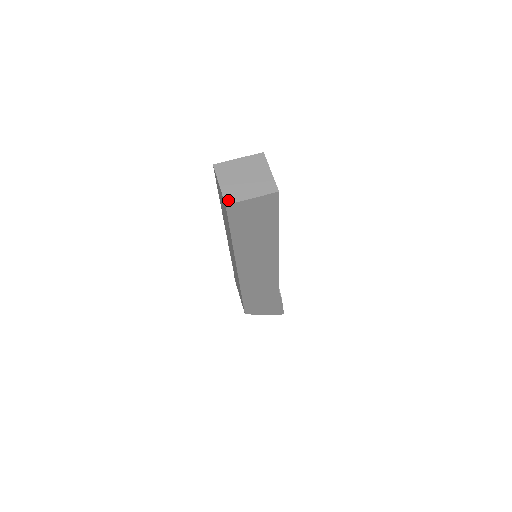
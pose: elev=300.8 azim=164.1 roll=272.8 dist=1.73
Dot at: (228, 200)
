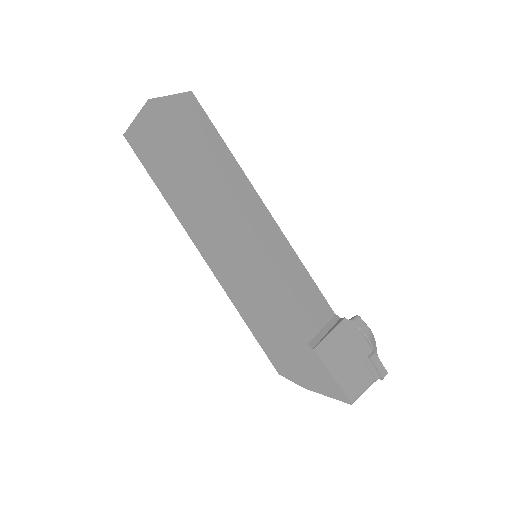
Dot at: occluded
